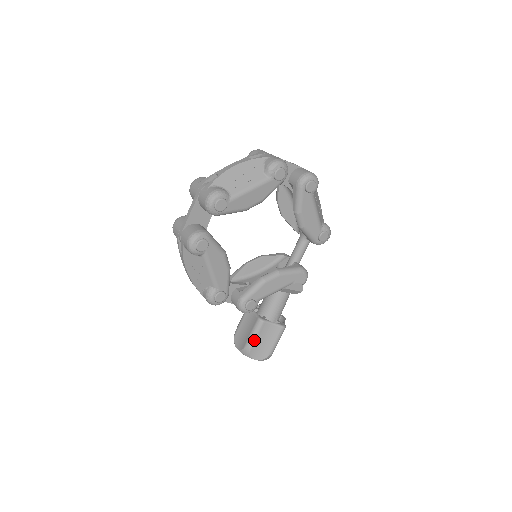
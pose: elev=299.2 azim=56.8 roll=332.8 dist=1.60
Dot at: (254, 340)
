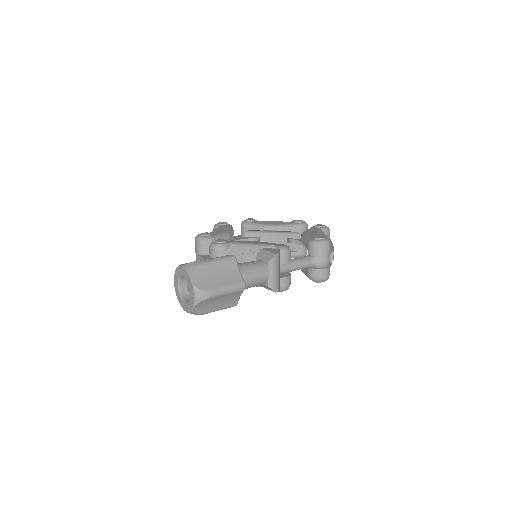
Dot at: occluded
